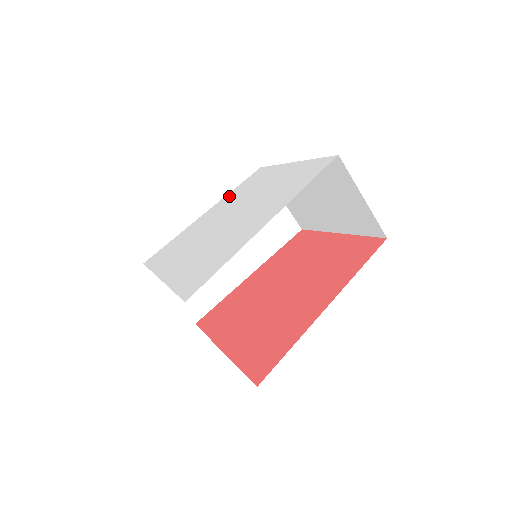
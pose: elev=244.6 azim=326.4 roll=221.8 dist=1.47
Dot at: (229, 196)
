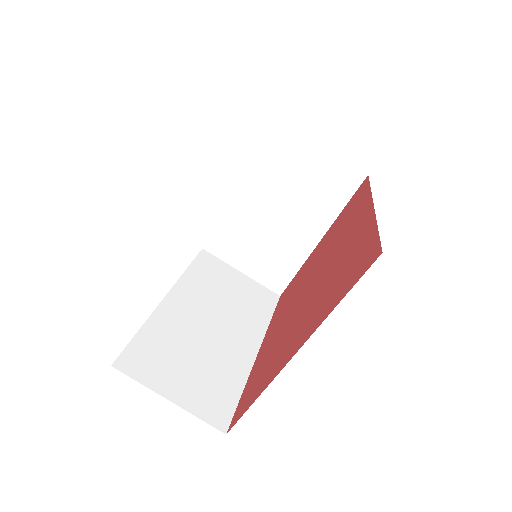
Dot at: occluded
